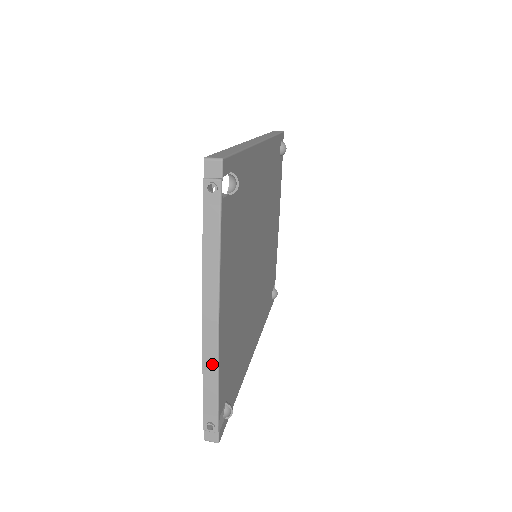
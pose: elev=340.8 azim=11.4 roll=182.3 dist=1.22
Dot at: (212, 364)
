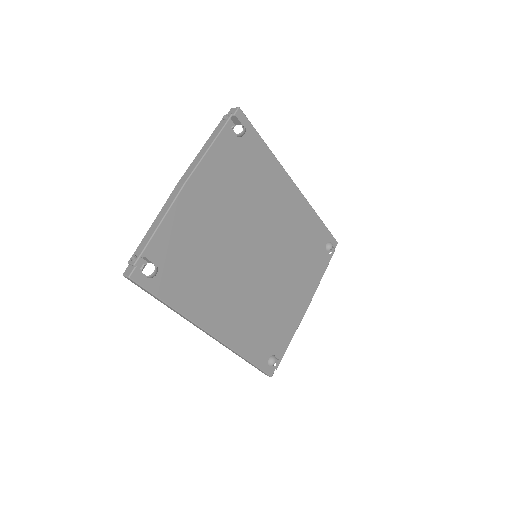
Dot at: (164, 211)
